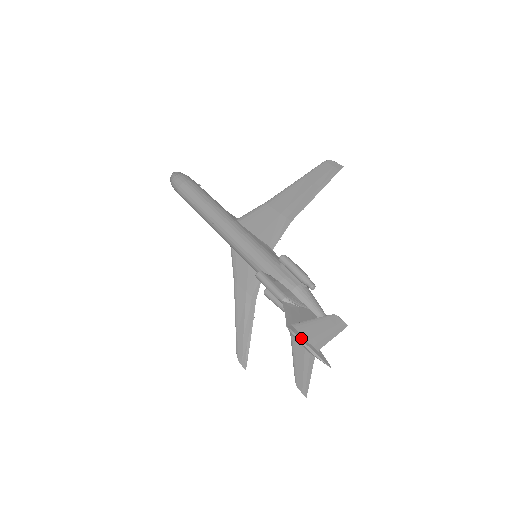
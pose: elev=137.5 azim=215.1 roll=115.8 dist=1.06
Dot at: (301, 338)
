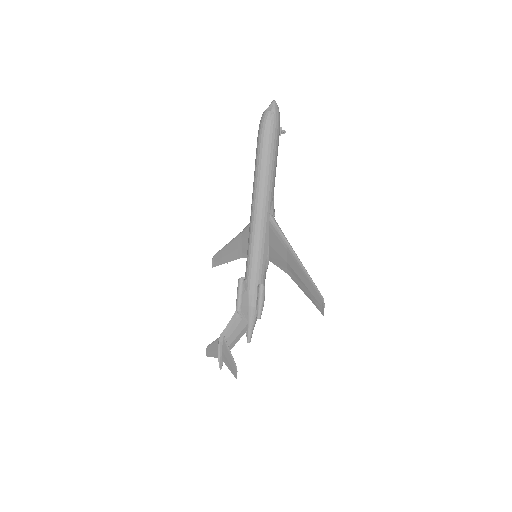
Dot at: (220, 348)
